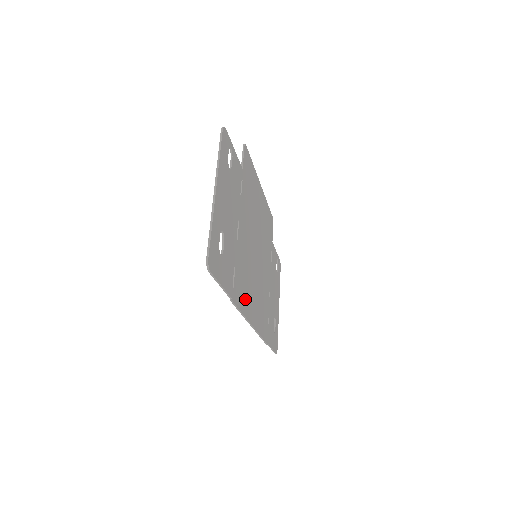
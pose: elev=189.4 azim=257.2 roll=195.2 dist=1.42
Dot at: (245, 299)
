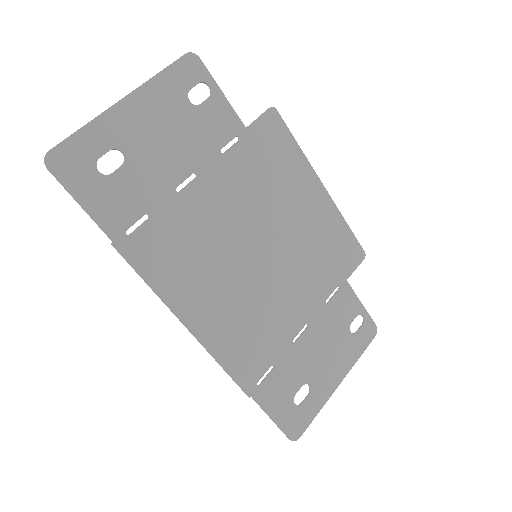
Dot at: (173, 277)
